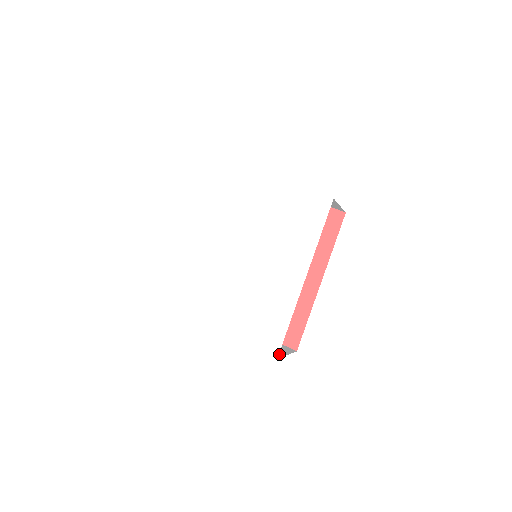
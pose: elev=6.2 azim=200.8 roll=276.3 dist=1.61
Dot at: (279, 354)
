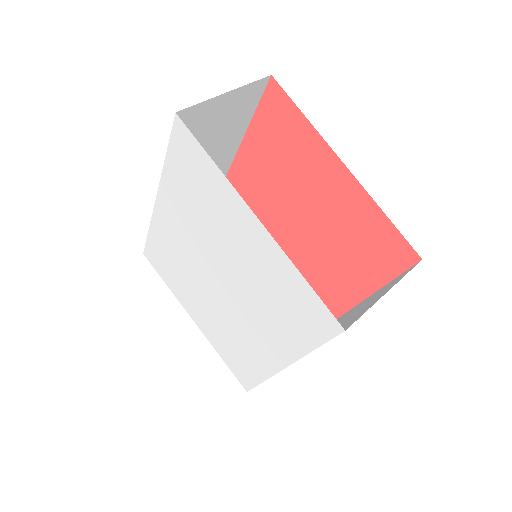
Dot at: occluded
